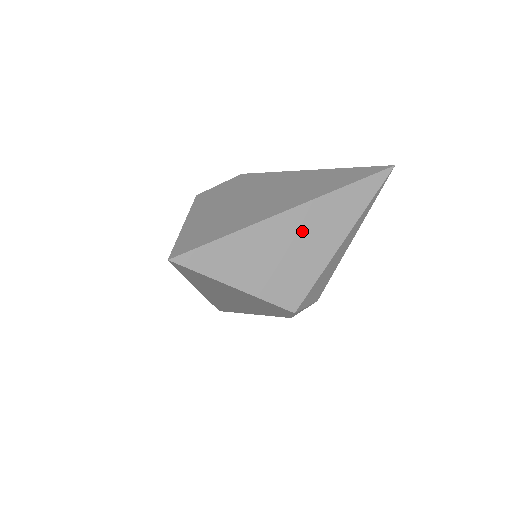
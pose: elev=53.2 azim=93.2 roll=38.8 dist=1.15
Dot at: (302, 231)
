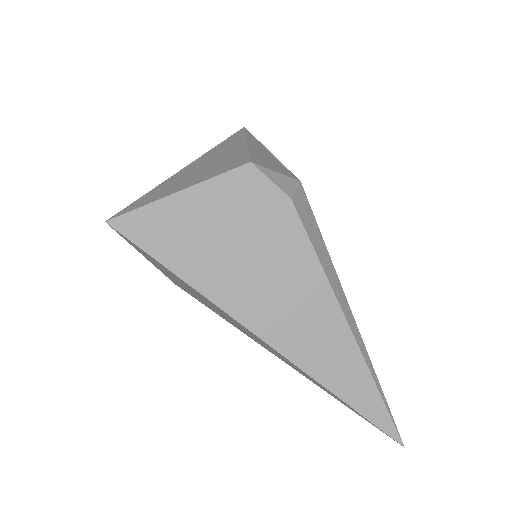
Dot at: (208, 160)
